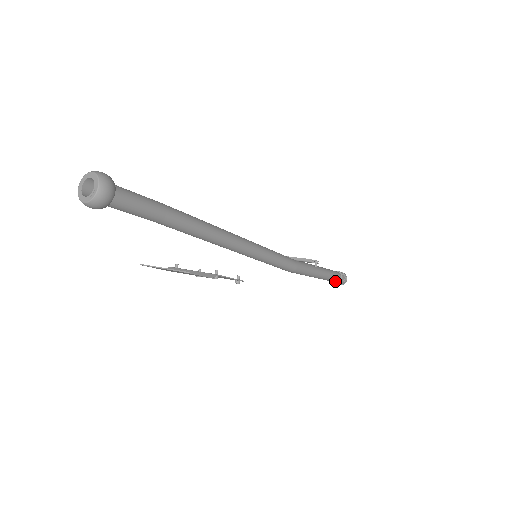
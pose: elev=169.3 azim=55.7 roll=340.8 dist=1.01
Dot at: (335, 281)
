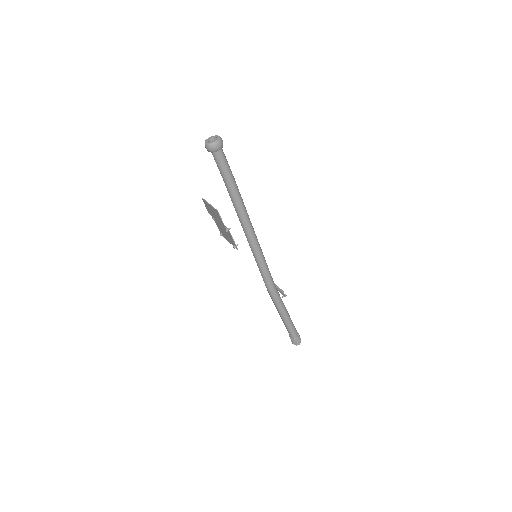
Dot at: (291, 335)
